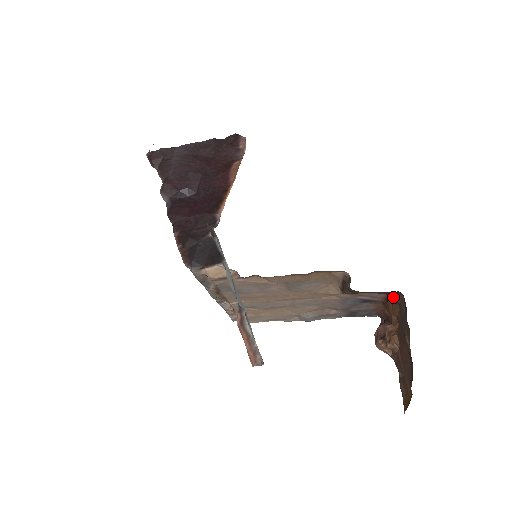
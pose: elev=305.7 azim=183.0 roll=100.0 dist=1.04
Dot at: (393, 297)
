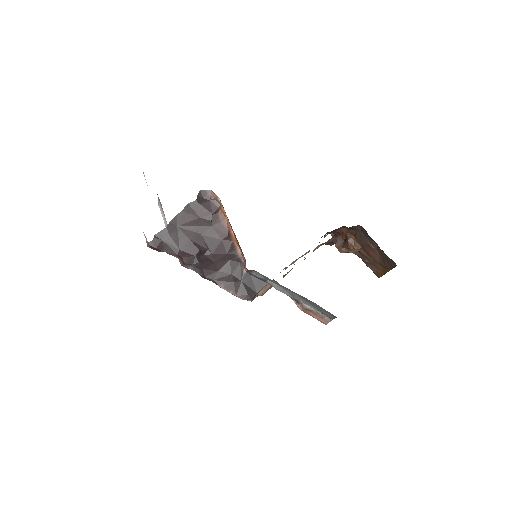
Dot at: (351, 228)
